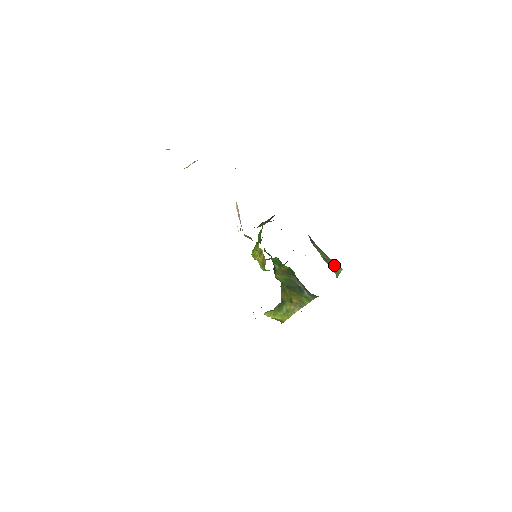
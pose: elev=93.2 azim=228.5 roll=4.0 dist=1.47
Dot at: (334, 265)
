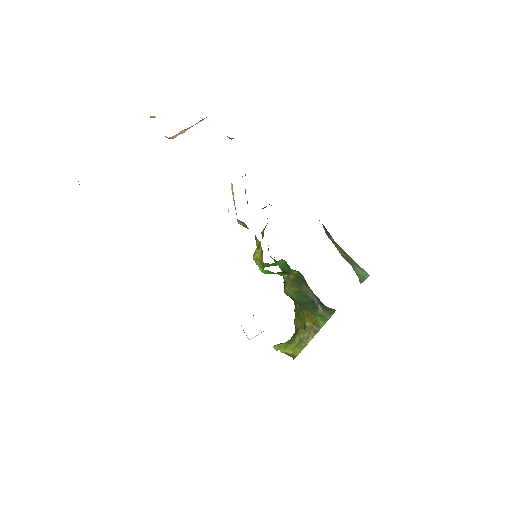
Dot at: (358, 267)
